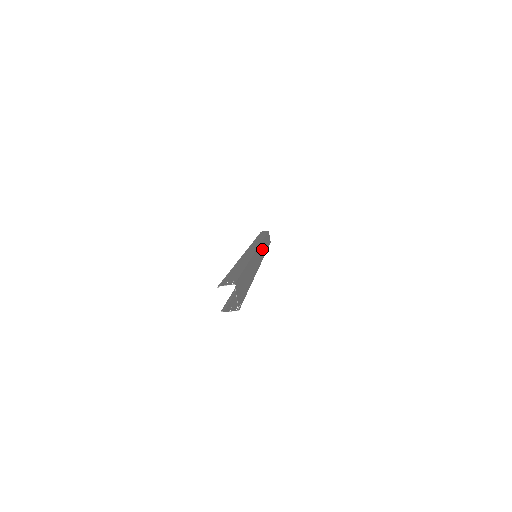
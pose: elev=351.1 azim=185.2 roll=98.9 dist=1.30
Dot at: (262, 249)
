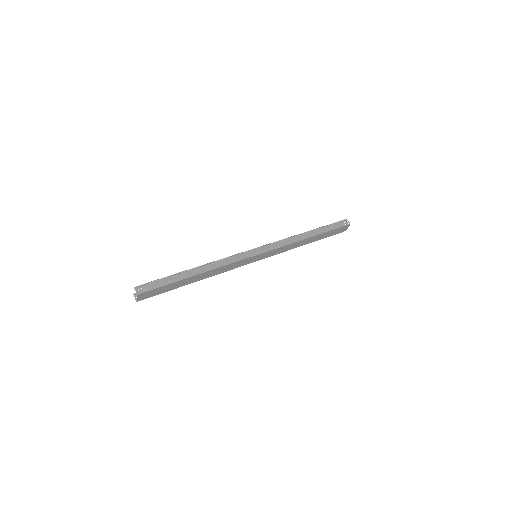
Dot at: (281, 249)
